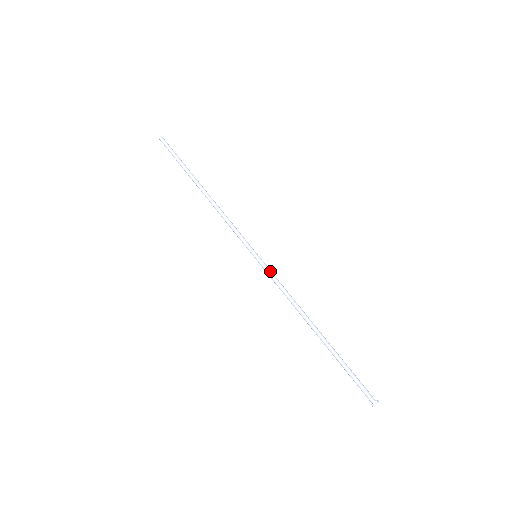
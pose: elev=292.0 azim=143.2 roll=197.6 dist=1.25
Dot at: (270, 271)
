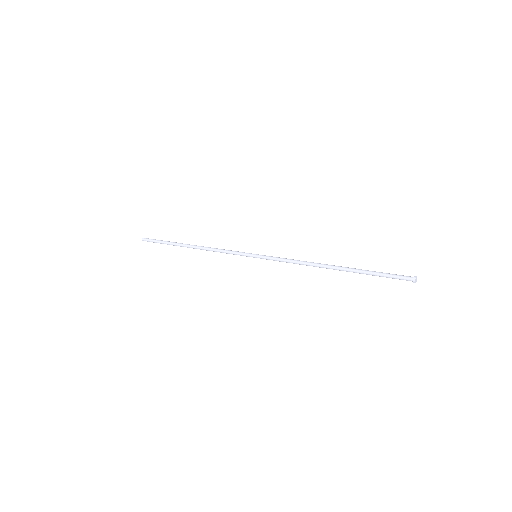
Dot at: (272, 257)
